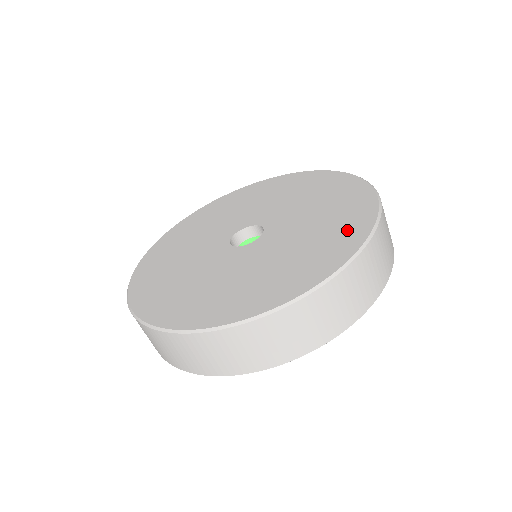
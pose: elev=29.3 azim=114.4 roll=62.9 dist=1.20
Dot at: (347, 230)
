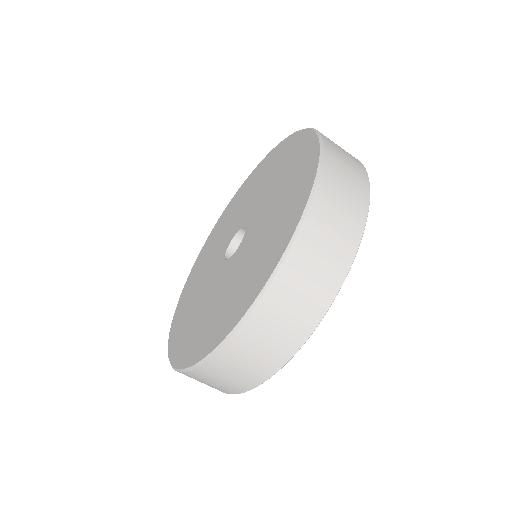
Dot at: (253, 282)
